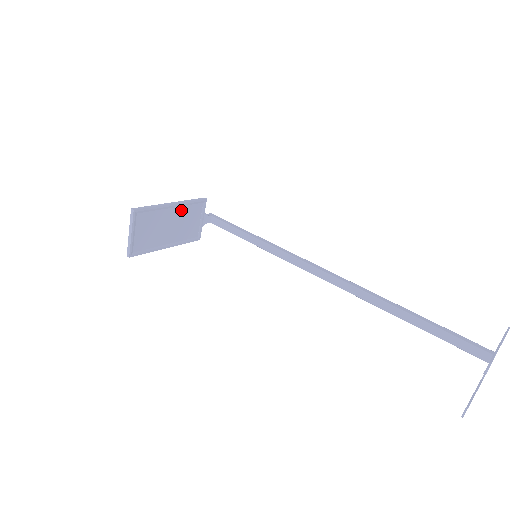
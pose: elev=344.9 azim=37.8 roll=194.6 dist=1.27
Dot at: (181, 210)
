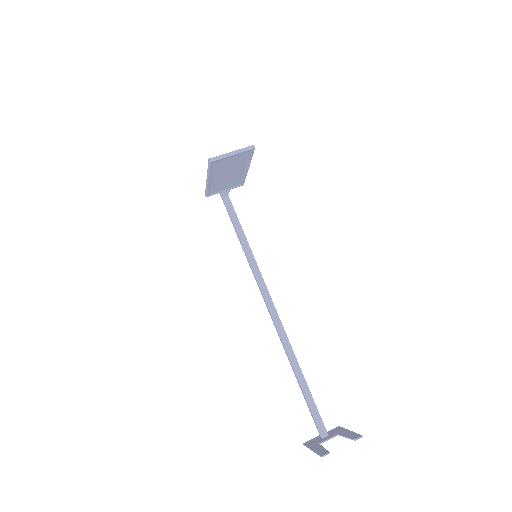
Dot at: (240, 174)
